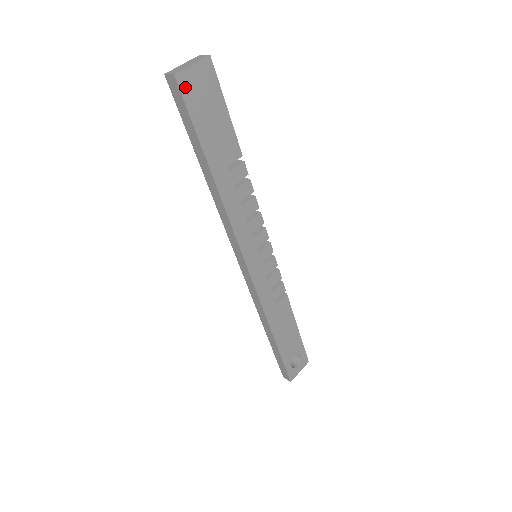
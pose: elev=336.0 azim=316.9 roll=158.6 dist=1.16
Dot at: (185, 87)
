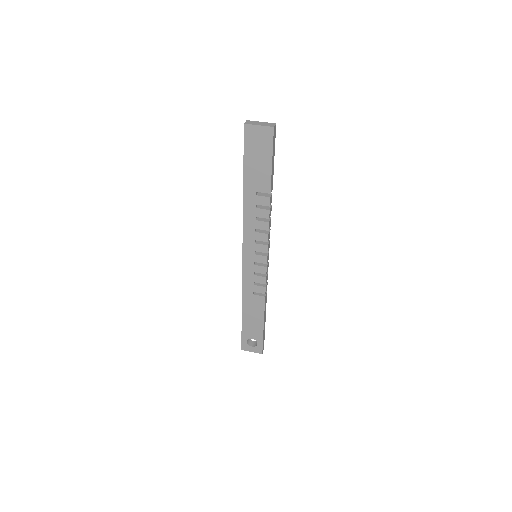
Dot at: (248, 134)
